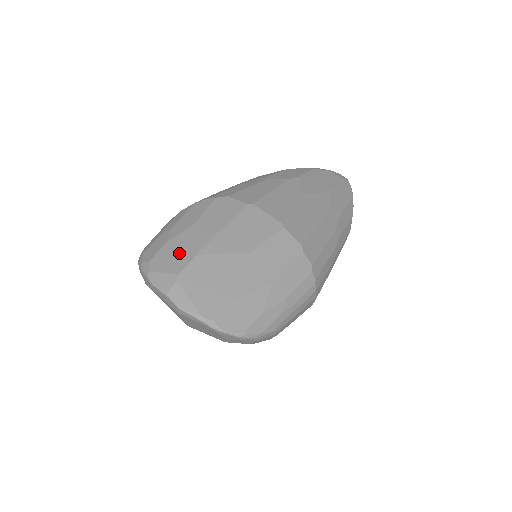
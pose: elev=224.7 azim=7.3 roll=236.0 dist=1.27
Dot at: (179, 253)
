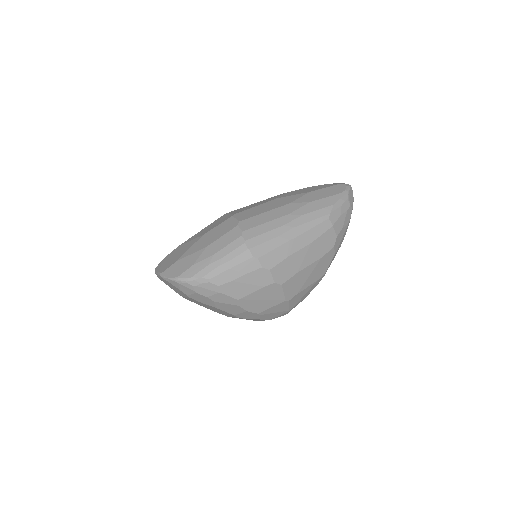
Dot at: occluded
